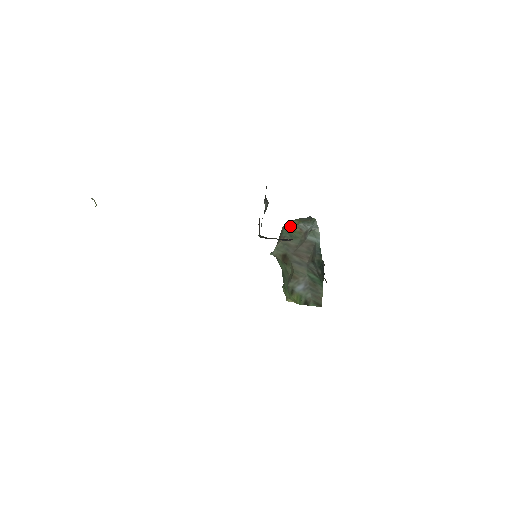
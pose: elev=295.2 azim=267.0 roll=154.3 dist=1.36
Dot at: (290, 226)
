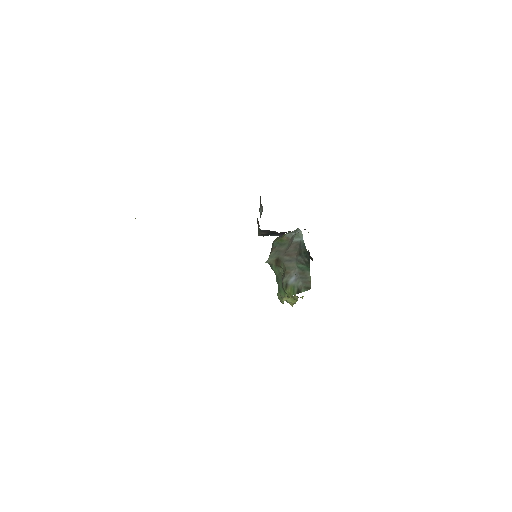
Dot at: (279, 239)
